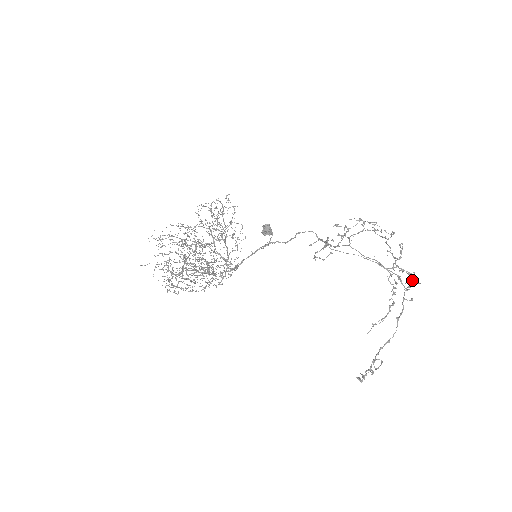
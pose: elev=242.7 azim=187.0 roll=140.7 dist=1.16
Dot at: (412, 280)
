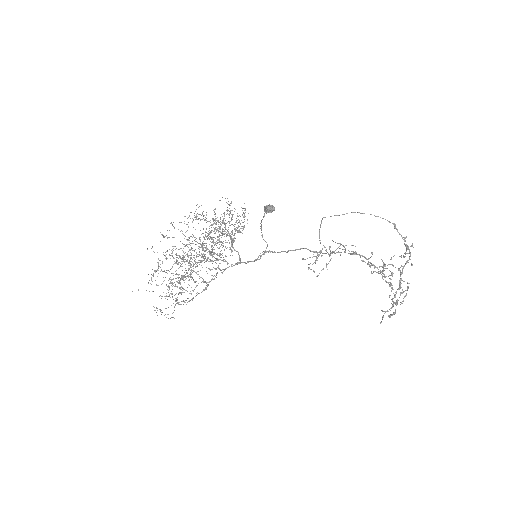
Dot at: (405, 252)
